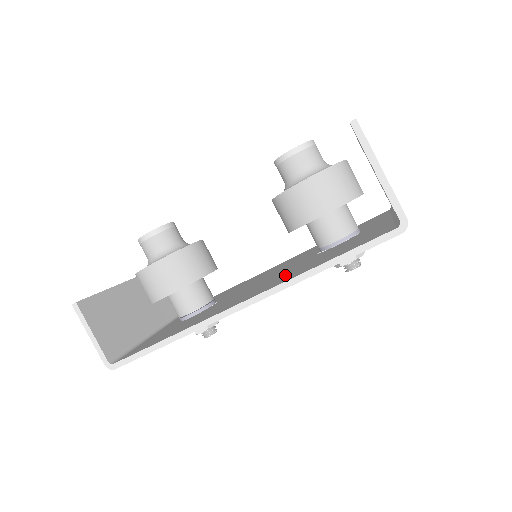
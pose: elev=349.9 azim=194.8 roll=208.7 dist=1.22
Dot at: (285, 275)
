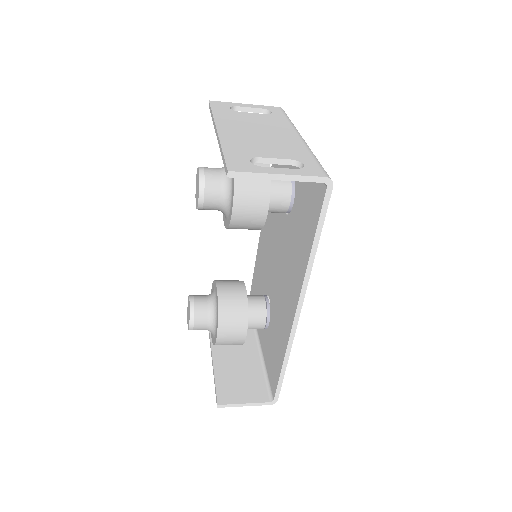
Dot at: (293, 260)
